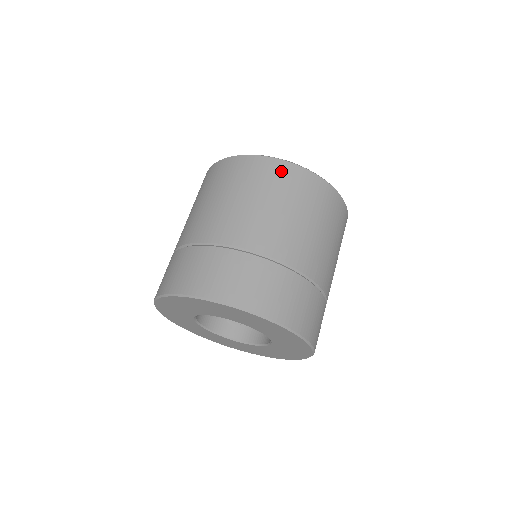
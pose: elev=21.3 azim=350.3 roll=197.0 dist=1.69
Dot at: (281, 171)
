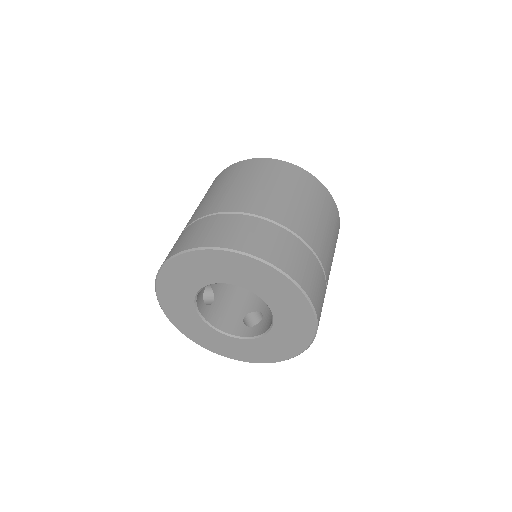
Dot at: (240, 166)
